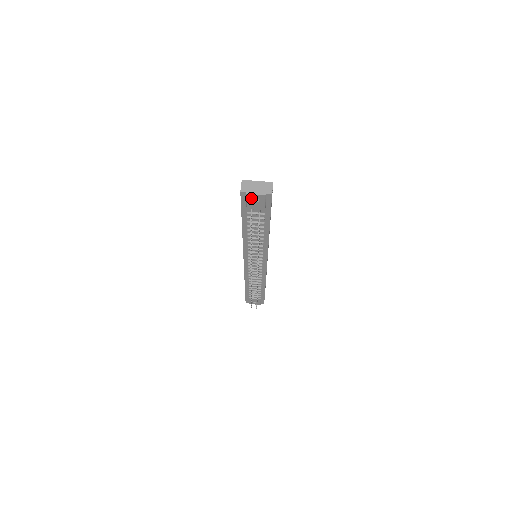
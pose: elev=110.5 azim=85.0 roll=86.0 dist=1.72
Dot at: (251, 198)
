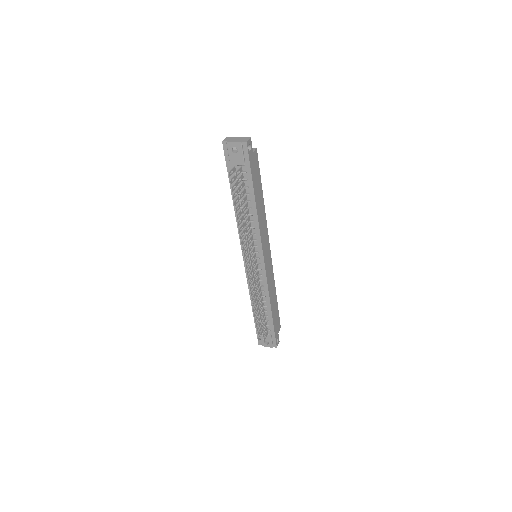
Dot at: (231, 148)
